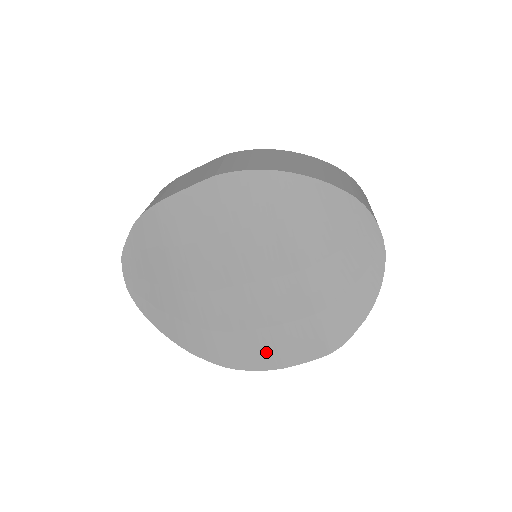
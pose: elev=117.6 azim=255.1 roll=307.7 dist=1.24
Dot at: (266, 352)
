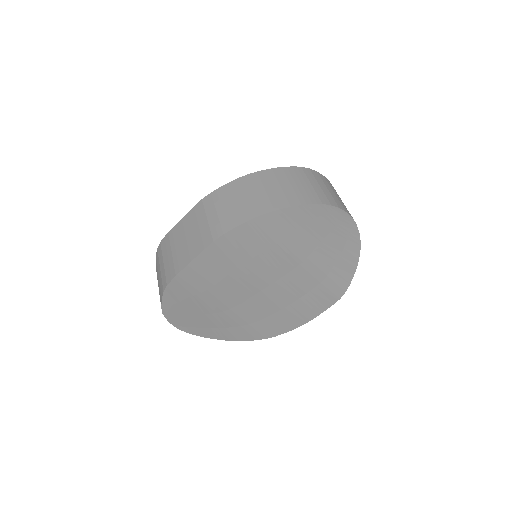
Dot at: (294, 318)
